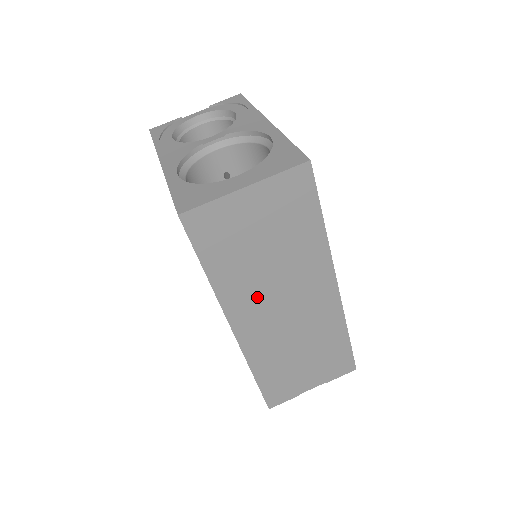
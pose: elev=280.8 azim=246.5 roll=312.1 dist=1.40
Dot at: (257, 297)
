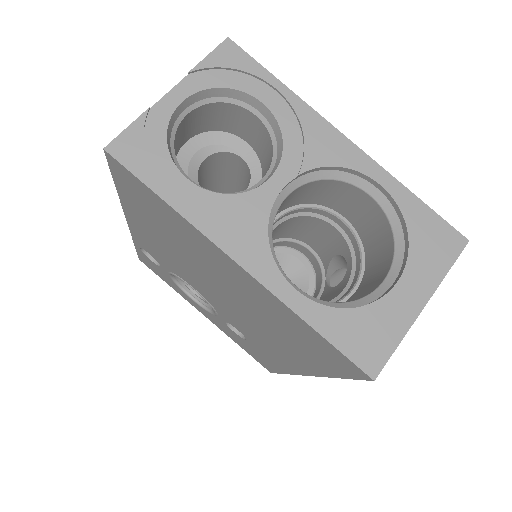
Dot at: occluded
